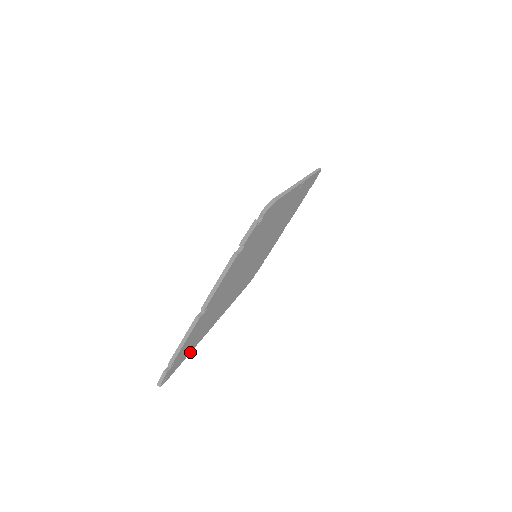
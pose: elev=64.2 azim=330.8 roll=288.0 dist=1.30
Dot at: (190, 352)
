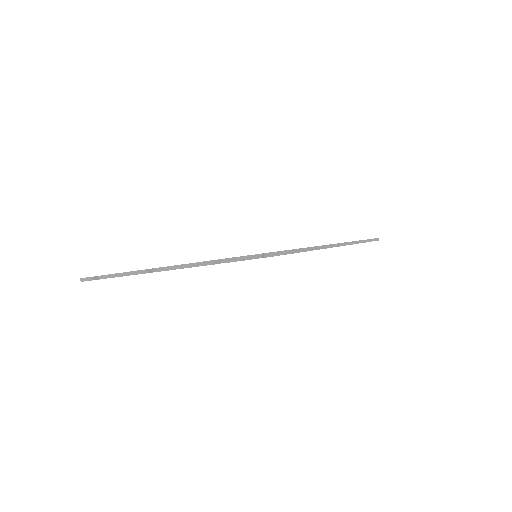
Dot at: occluded
